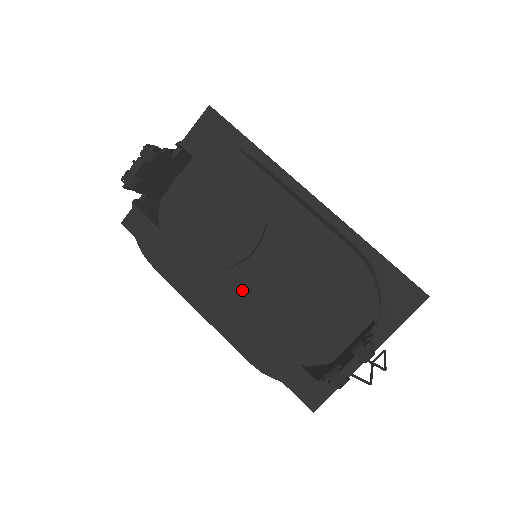
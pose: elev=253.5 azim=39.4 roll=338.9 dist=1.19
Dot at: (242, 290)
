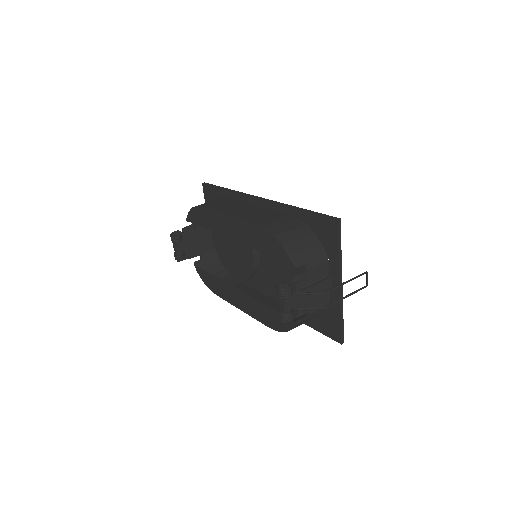
Dot at: occluded
